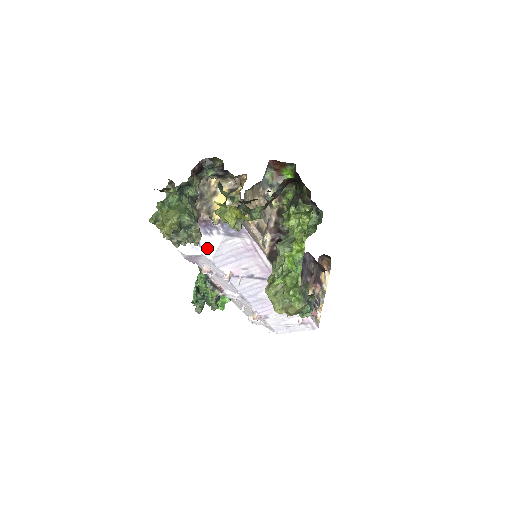
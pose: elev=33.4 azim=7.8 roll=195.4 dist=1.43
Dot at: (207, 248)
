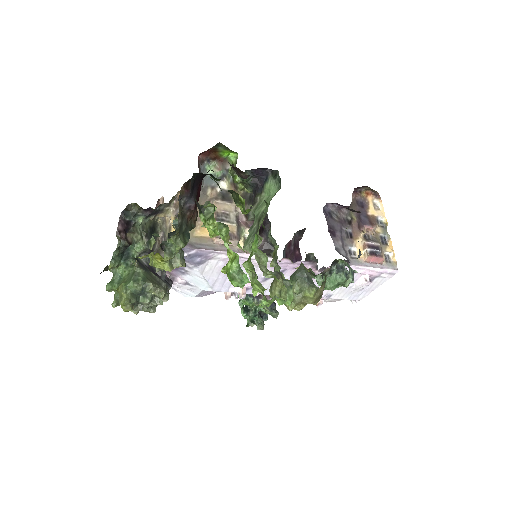
Dot at: (198, 284)
